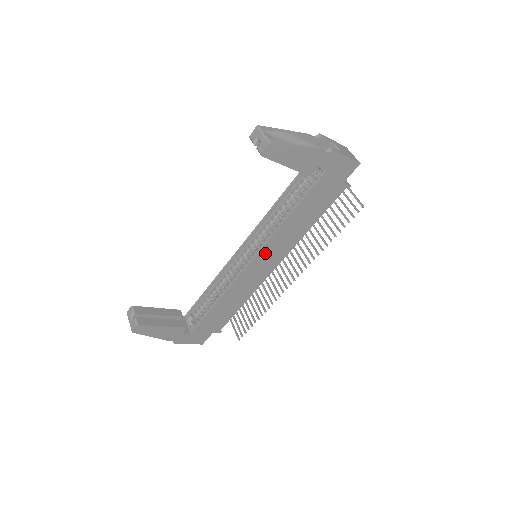
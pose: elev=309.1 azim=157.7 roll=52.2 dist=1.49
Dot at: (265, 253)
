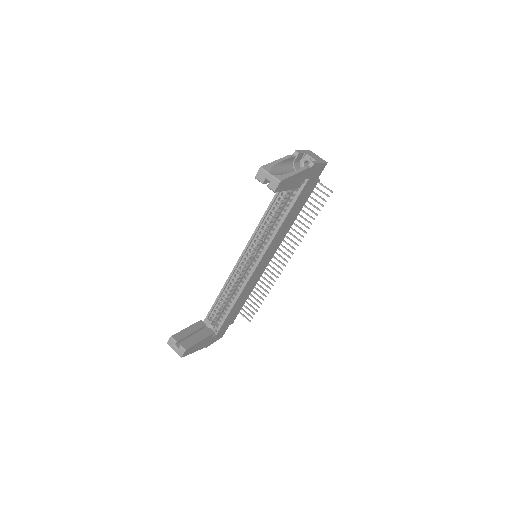
Dot at: (267, 253)
